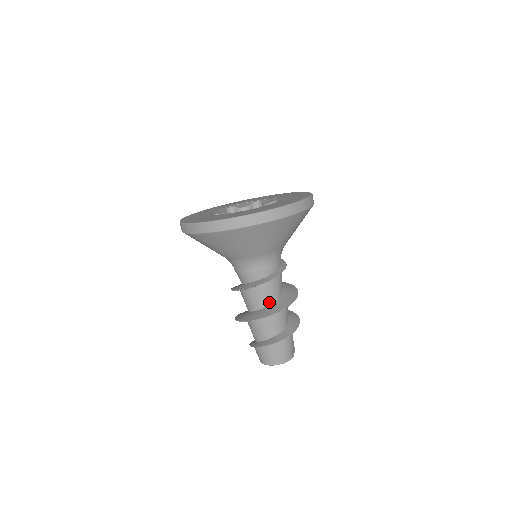
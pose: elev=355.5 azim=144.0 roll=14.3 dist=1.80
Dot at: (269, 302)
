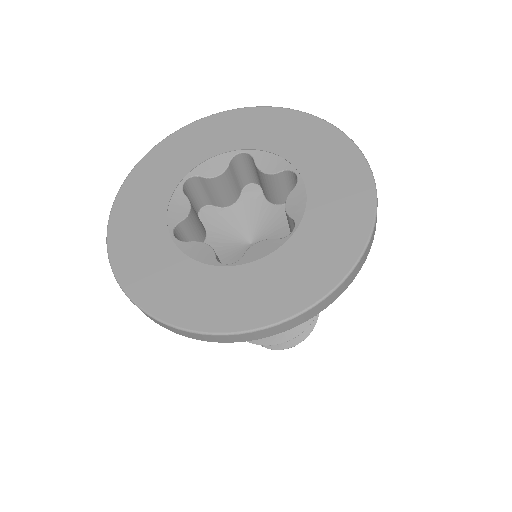
Dot at: occluded
